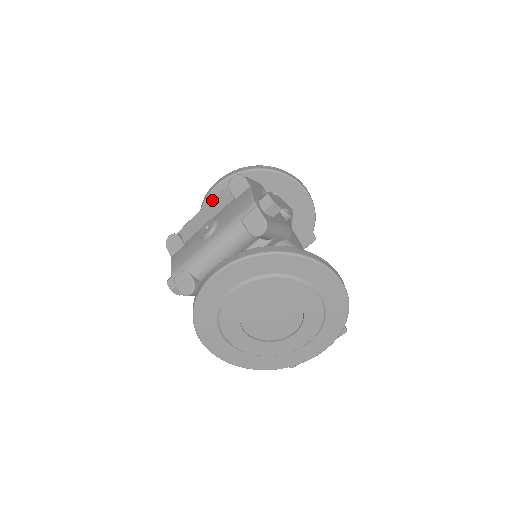
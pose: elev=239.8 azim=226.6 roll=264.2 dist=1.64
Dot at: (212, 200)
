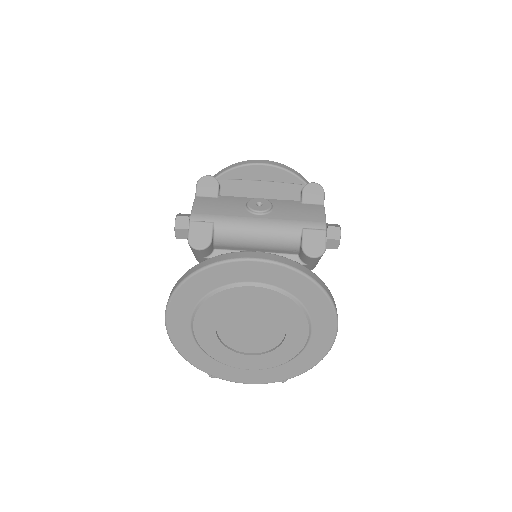
Dot at: (275, 182)
